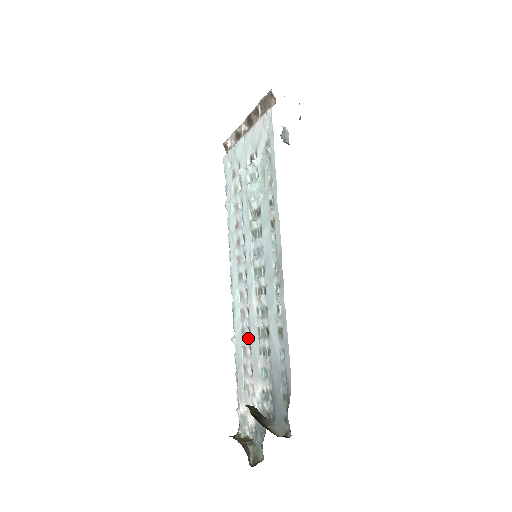
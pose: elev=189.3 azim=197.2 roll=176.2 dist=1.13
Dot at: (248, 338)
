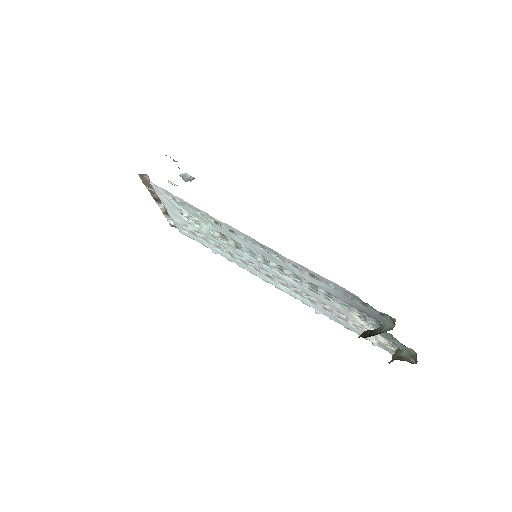
Dot at: (316, 301)
